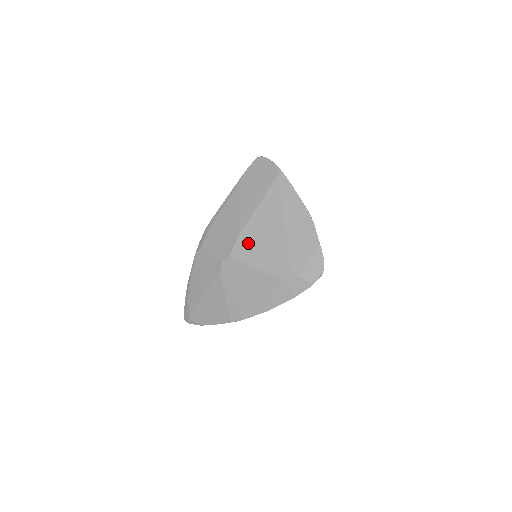
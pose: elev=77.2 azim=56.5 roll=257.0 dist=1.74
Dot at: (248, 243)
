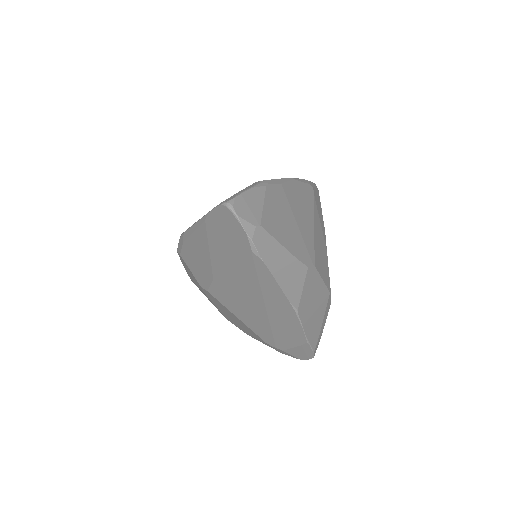
Dot at: (224, 293)
